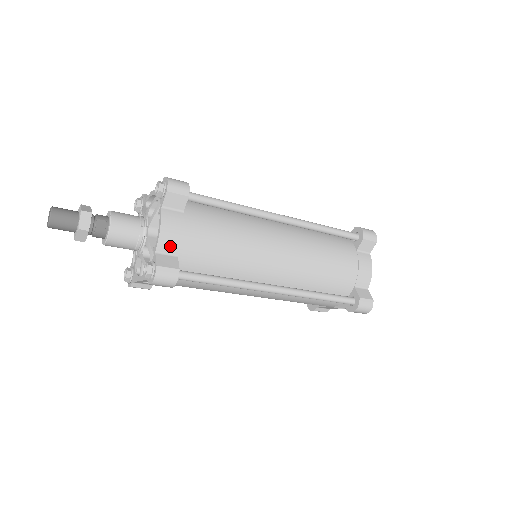
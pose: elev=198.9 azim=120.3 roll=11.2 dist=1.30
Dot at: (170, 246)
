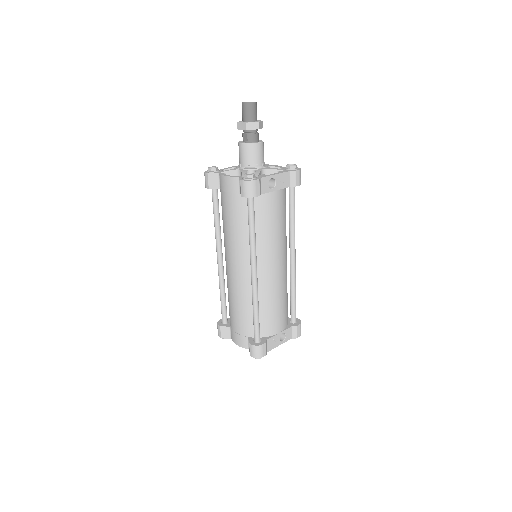
Dot at: occluded
